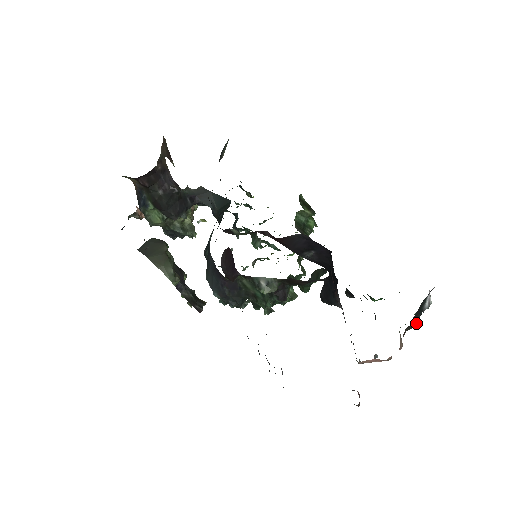
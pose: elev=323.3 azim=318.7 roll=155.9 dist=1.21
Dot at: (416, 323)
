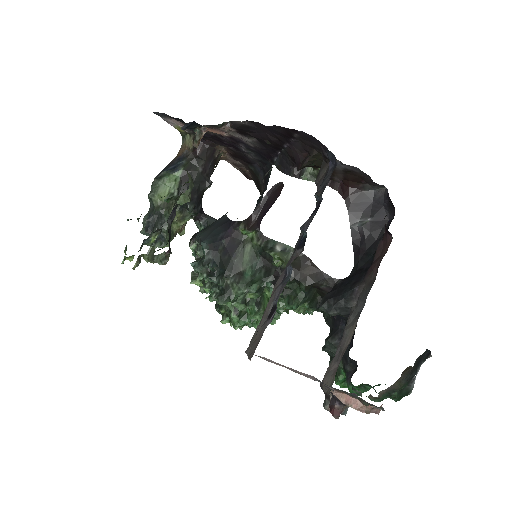
Dot at: (407, 382)
